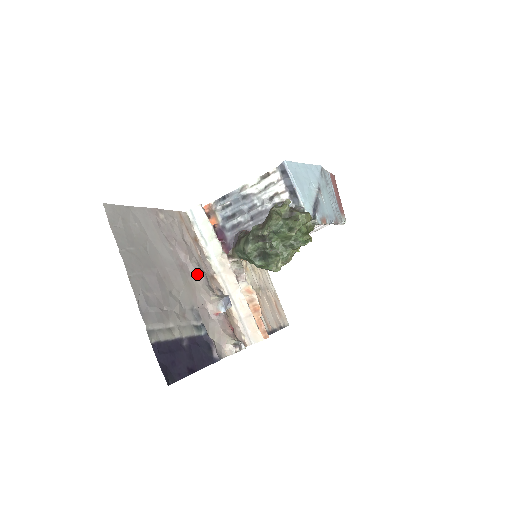
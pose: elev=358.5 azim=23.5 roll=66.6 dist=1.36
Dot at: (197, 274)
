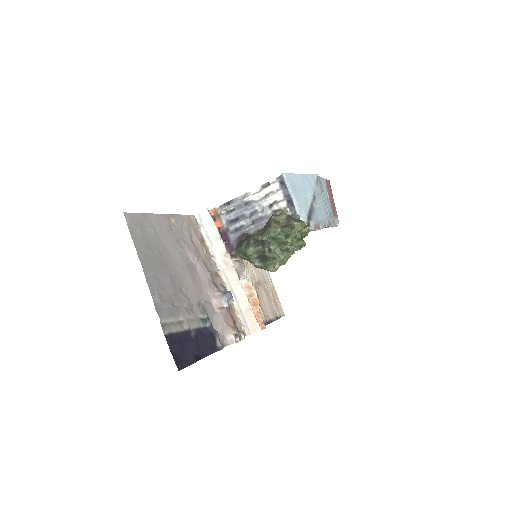
Dot at: (203, 272)
